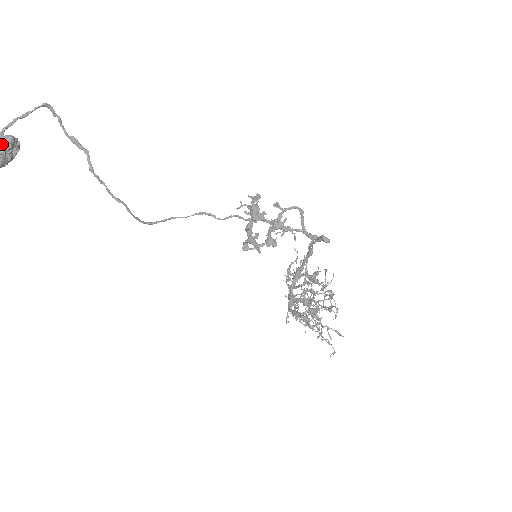
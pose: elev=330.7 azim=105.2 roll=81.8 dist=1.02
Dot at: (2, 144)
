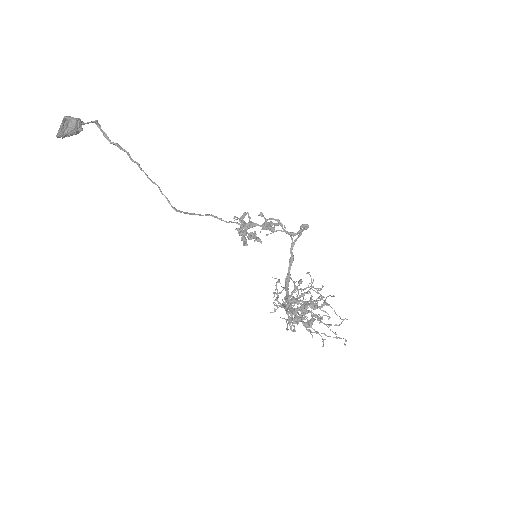
Dot at: (74, 119)
